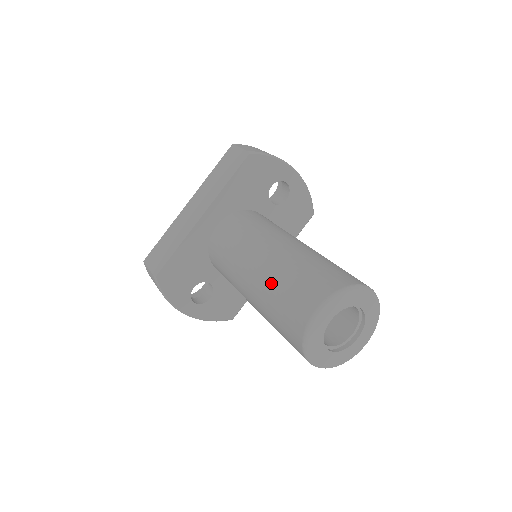
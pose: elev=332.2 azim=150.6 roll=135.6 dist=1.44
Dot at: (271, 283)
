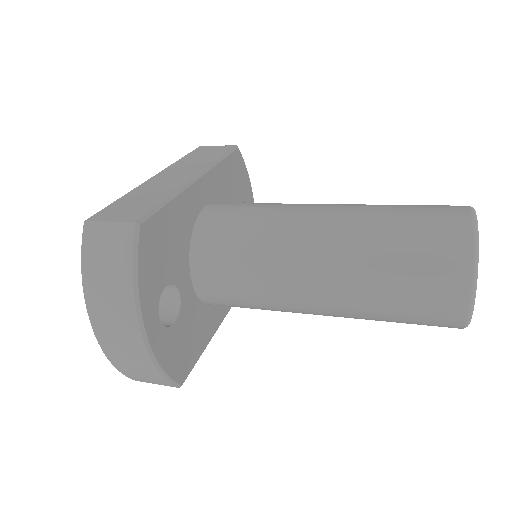
Dot at: (372, 214)
